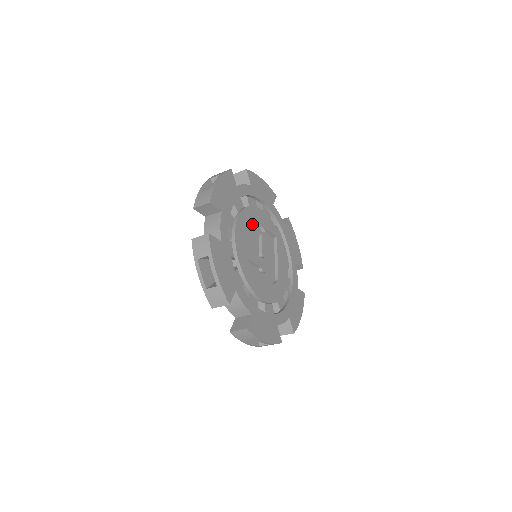
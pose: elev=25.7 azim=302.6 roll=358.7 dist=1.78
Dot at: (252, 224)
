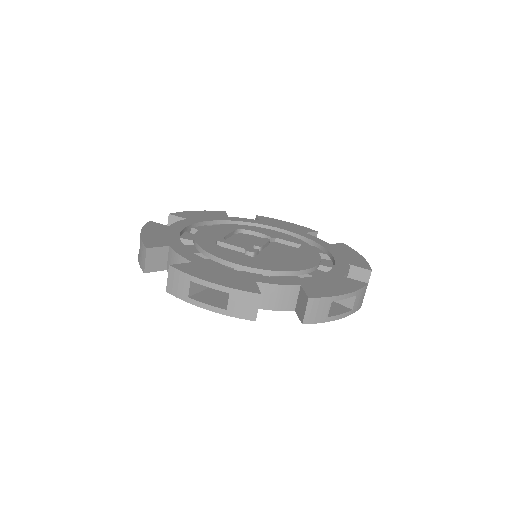
Dot at: (252, 236)
